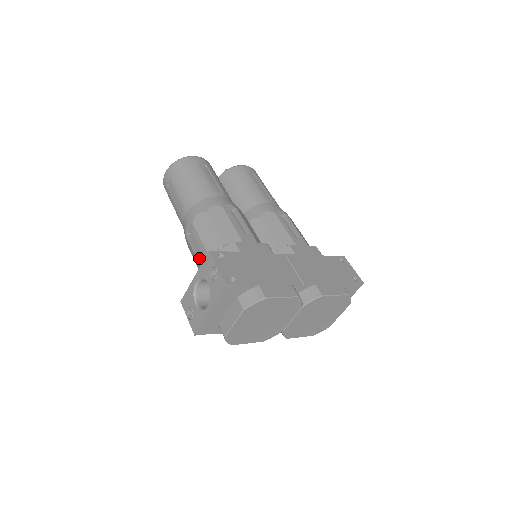
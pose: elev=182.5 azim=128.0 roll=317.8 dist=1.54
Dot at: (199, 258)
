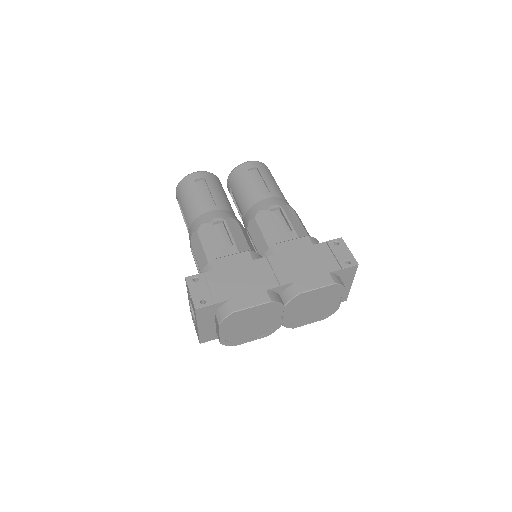
Dot at: occluded
